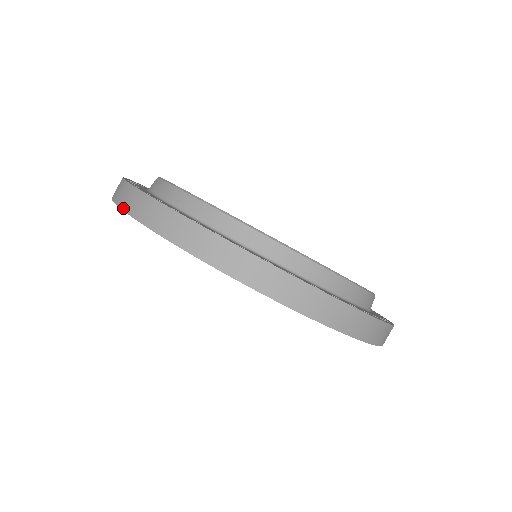
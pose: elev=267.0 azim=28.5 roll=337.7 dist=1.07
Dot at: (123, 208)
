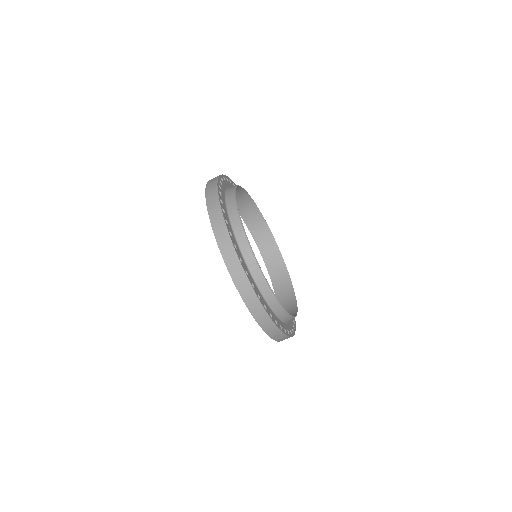
Dot at: (231, 275)
